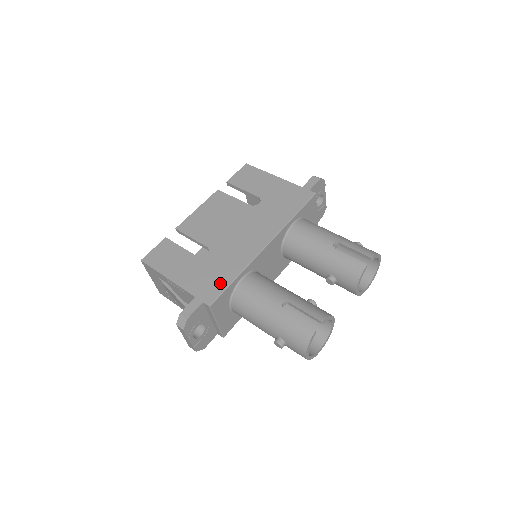
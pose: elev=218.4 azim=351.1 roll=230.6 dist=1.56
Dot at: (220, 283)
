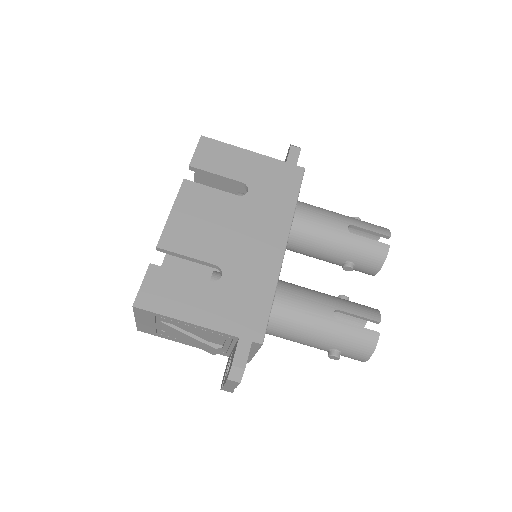
Dot at: (259, 310)
